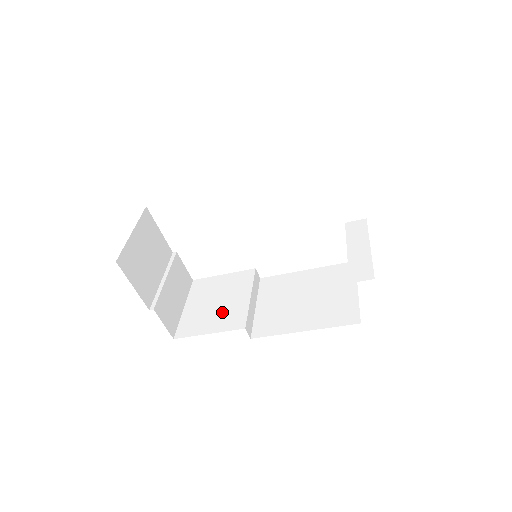
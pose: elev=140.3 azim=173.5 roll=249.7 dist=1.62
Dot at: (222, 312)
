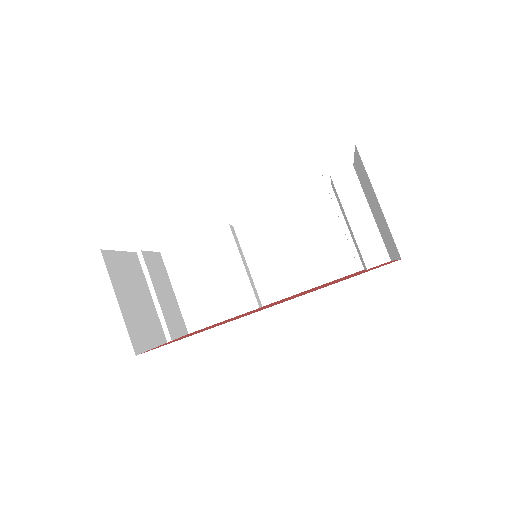
Dot at: (223, 292)
